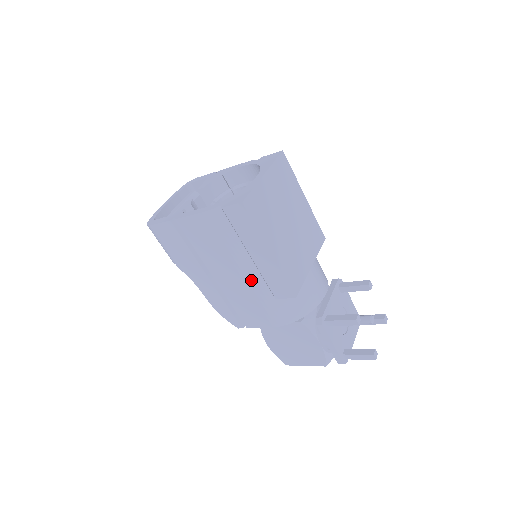
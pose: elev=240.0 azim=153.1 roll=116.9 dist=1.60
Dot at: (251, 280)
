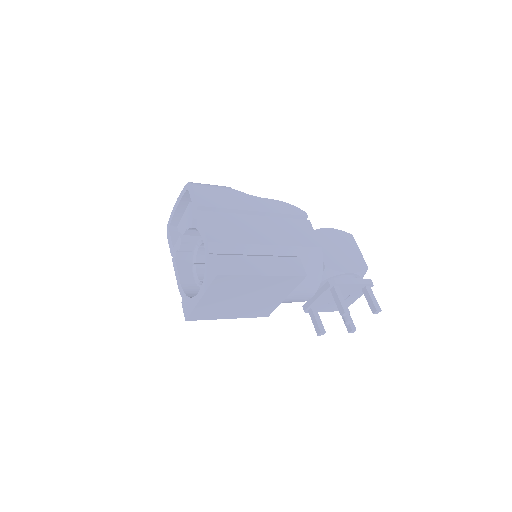
Dot at: occluded
